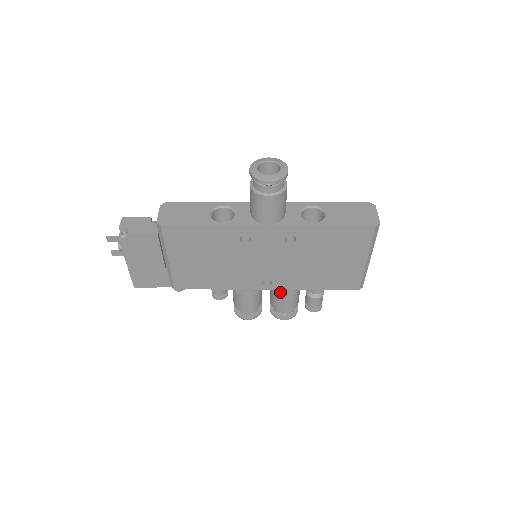
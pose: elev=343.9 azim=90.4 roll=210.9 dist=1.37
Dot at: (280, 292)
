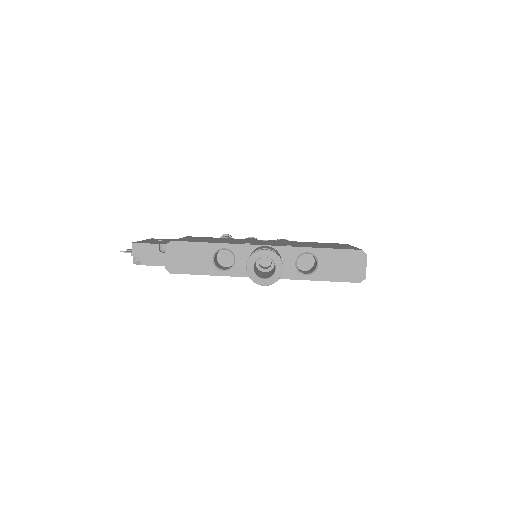
Dot at: occluded
